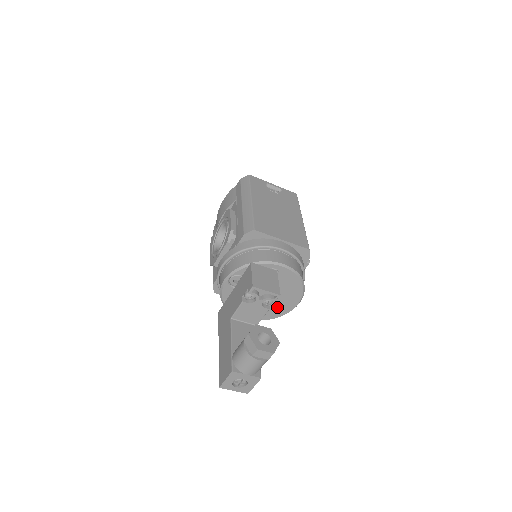
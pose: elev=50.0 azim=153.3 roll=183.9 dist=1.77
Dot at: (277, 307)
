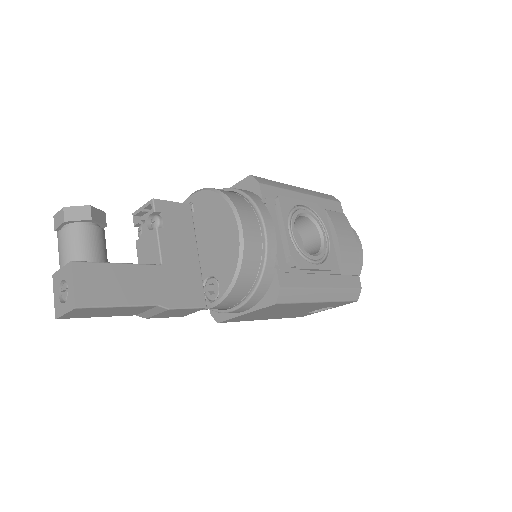
Dot at: (224, 255)
